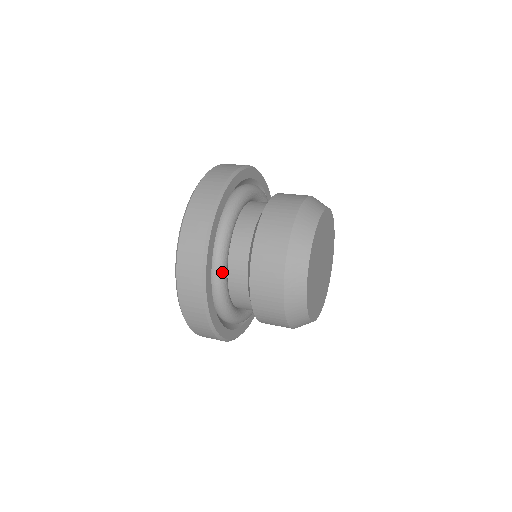
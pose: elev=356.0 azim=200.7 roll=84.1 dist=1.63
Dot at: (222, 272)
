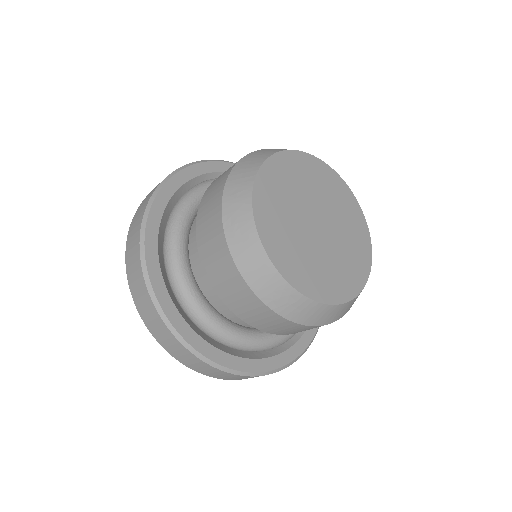
Dot at: (174, 248)
